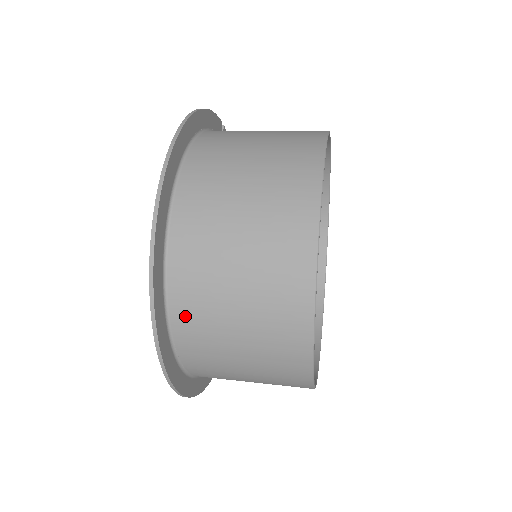
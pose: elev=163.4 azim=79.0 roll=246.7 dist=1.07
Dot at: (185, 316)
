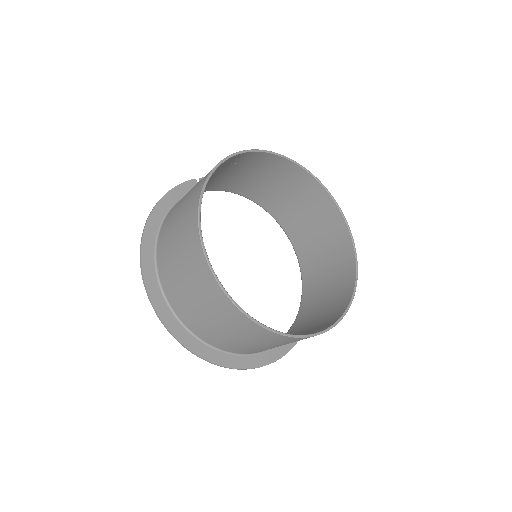
Dot at: (202, 334)
